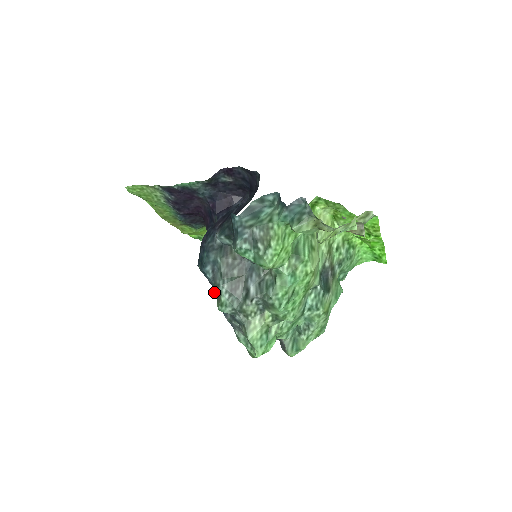
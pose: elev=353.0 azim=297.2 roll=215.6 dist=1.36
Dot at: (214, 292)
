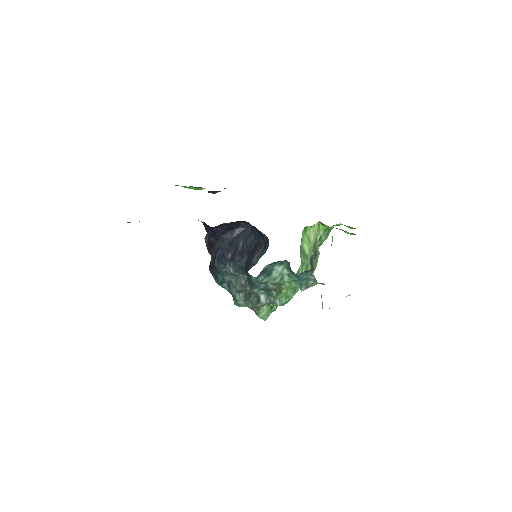
Dot at: occluded
